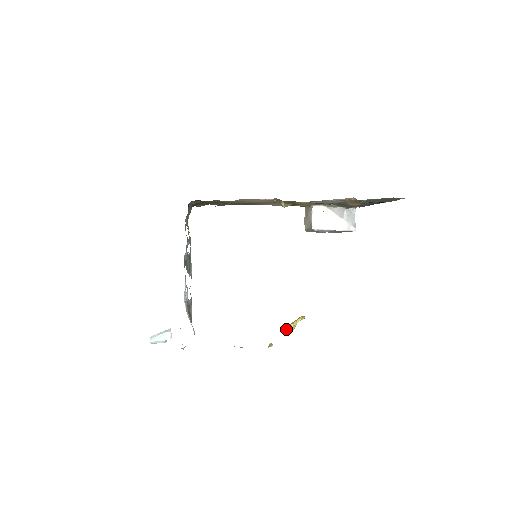
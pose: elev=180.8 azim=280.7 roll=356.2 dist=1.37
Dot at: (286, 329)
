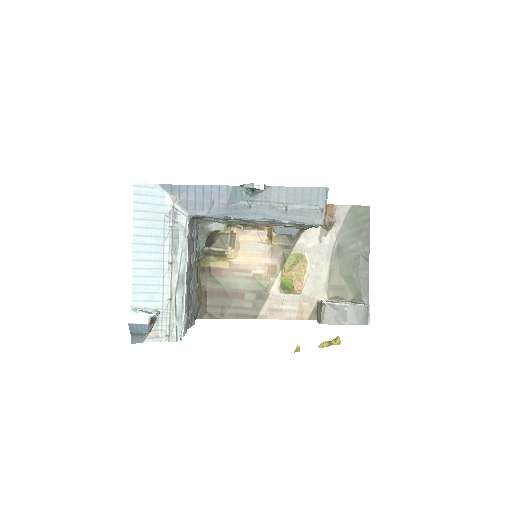
Dot at: occluded
